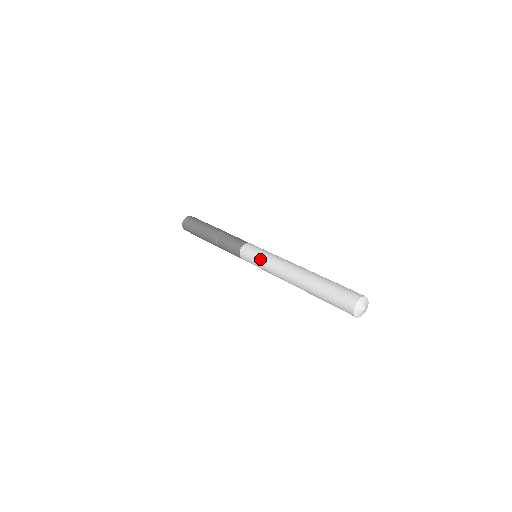
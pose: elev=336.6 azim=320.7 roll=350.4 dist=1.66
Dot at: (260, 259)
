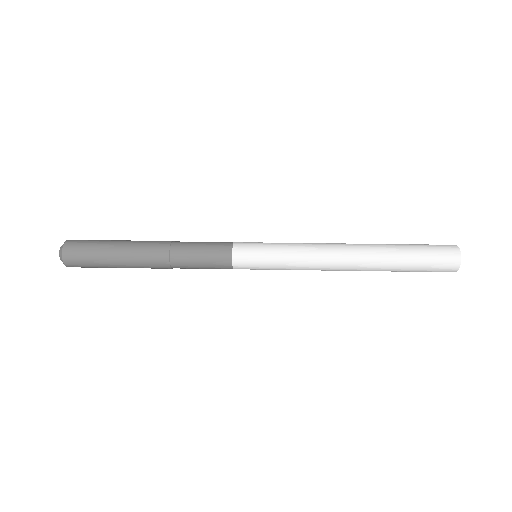
Dot at: (281, 251)
